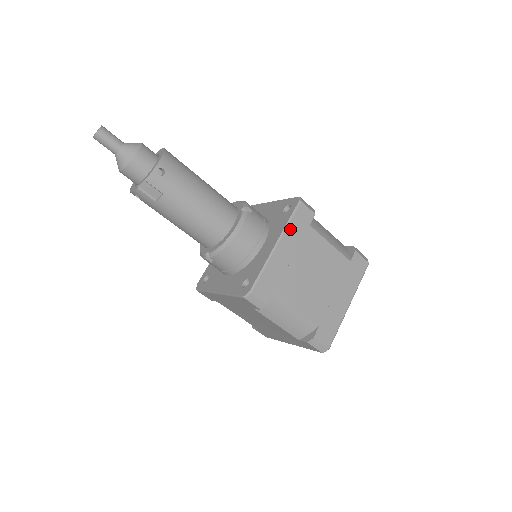
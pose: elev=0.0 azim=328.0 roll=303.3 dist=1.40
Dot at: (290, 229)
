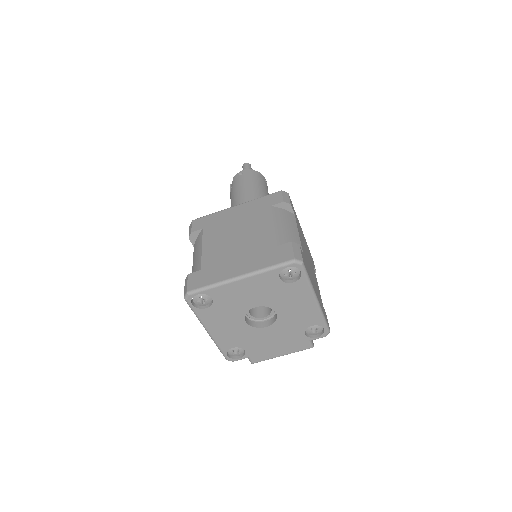
Dot at: (255, 202)
